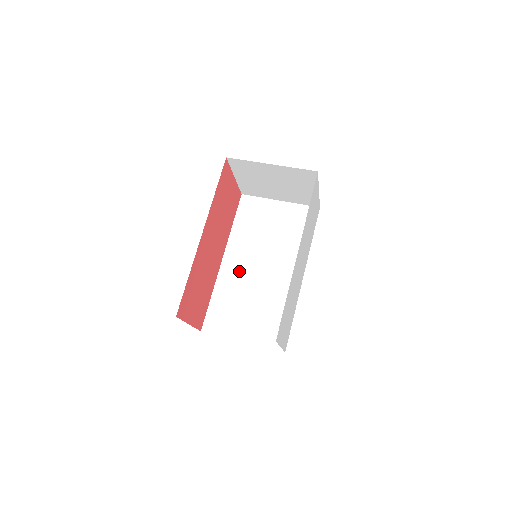
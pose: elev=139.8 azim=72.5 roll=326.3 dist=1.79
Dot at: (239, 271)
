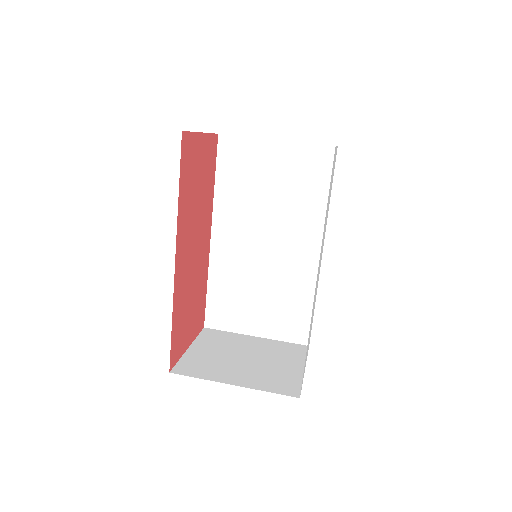
Dot at: (236, 250)
